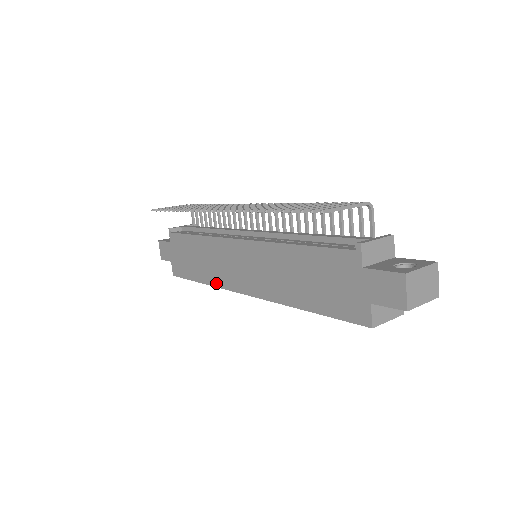
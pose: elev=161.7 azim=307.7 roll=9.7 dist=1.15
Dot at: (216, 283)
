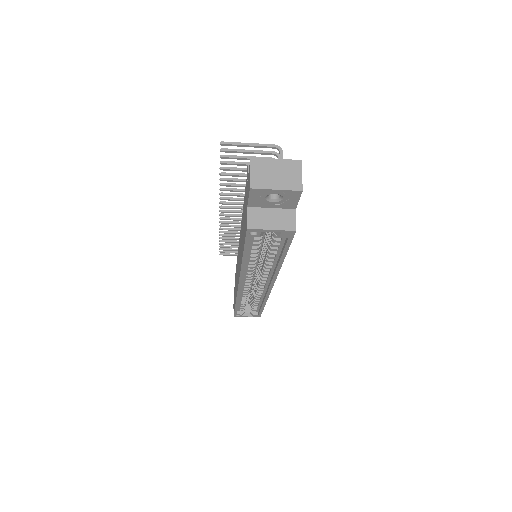
Dot at: (236, 294)
